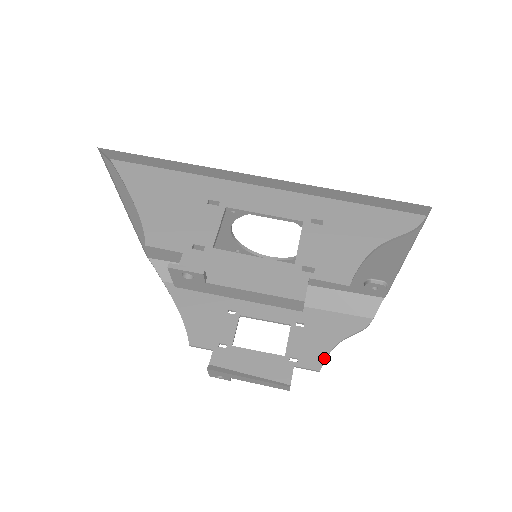
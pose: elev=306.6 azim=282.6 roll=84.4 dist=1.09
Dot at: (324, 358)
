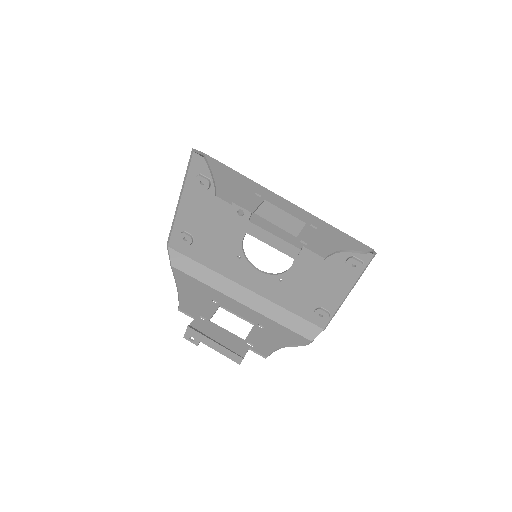
Dot at: (272, 351)
